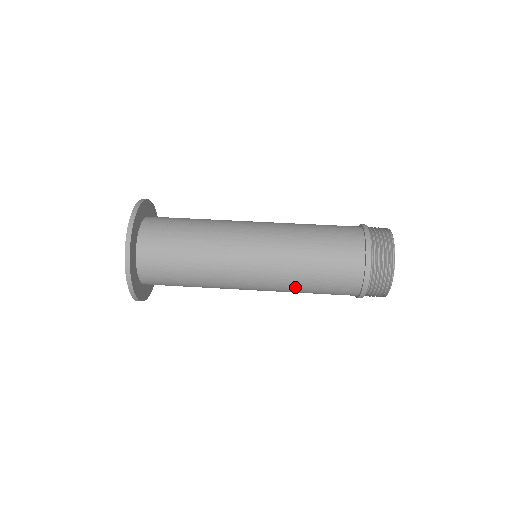
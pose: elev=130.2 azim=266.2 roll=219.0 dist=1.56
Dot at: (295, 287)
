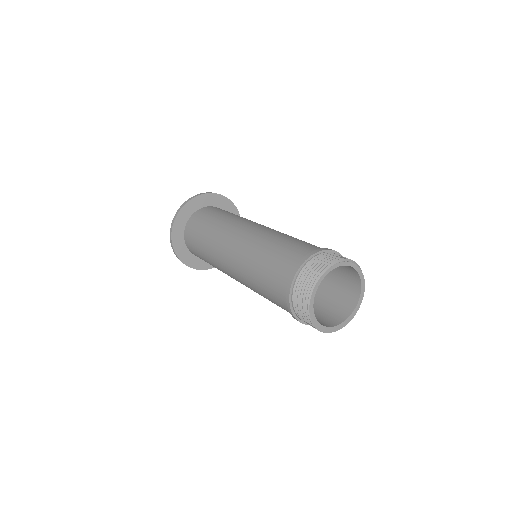
Dot at: (256, 251)
